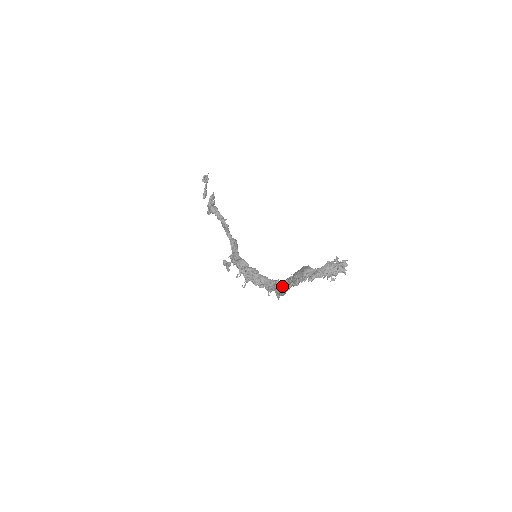
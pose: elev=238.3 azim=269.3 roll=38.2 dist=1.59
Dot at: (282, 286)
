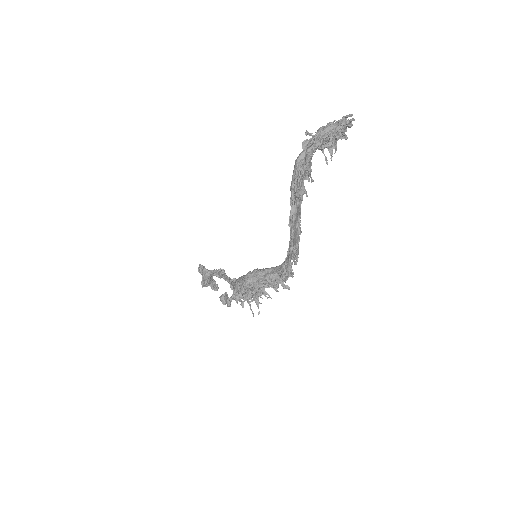
Dot at: (290, 237)
